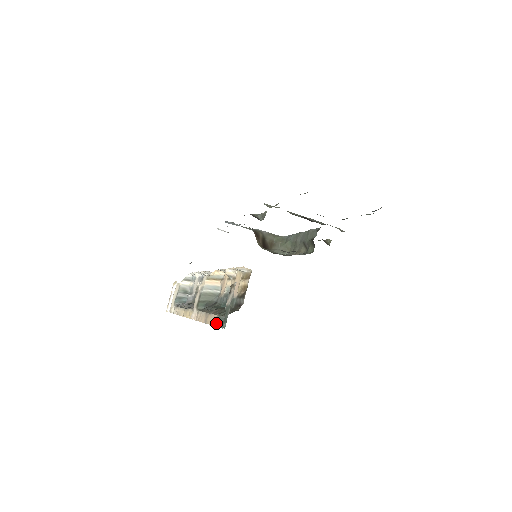
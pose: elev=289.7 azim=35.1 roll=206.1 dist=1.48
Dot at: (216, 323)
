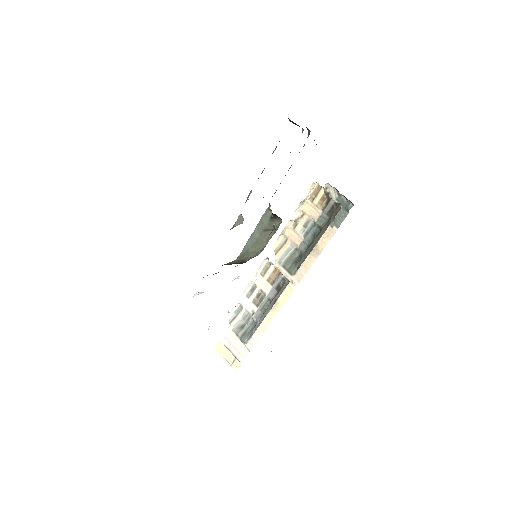
Dot at: (336, 227)
